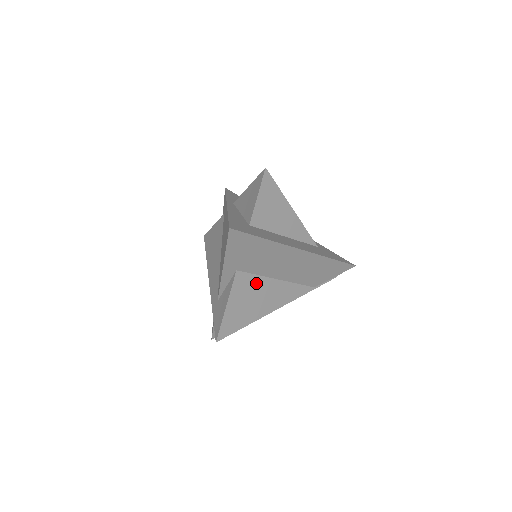
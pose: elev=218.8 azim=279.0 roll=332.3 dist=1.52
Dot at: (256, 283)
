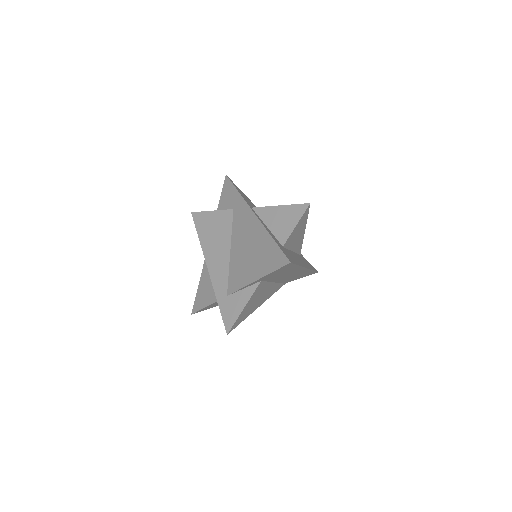
Dot at: (264, 287)
